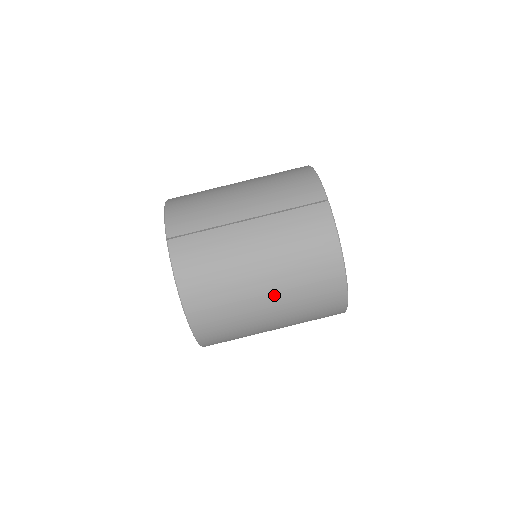
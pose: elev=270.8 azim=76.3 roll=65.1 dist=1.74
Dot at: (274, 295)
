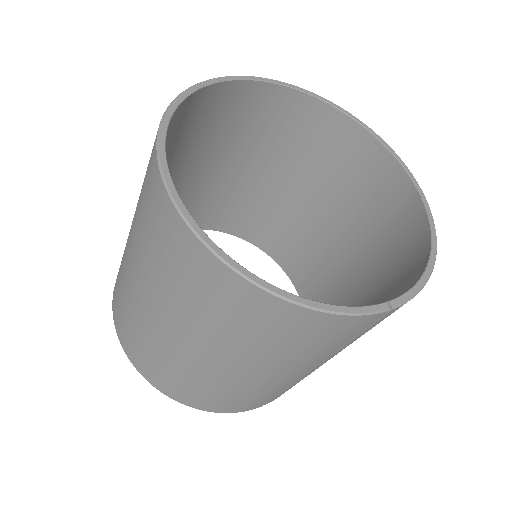
Dot at: occluded
